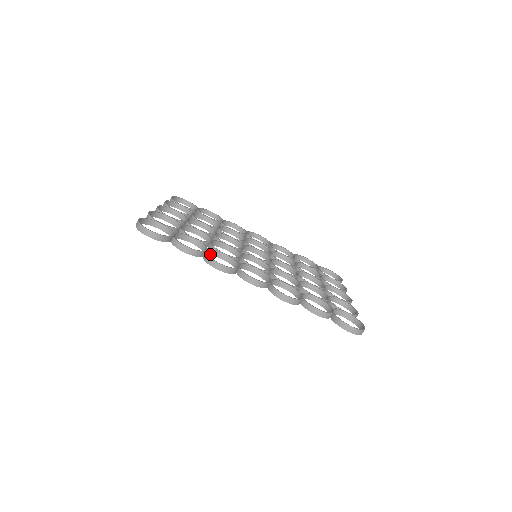
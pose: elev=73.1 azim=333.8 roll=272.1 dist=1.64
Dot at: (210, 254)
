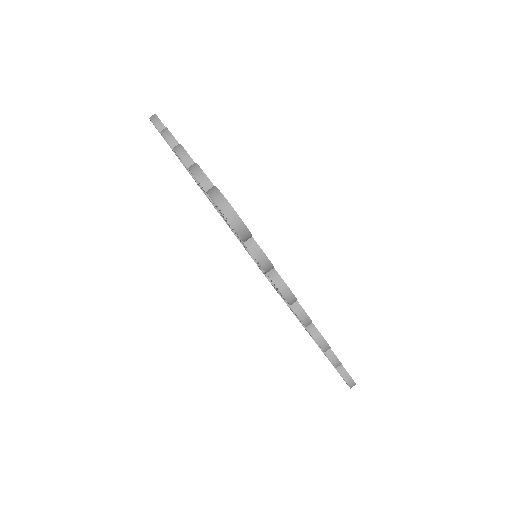
Dot at: occluded
